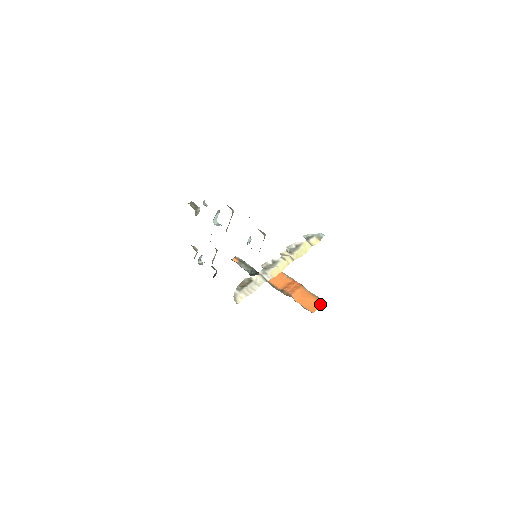
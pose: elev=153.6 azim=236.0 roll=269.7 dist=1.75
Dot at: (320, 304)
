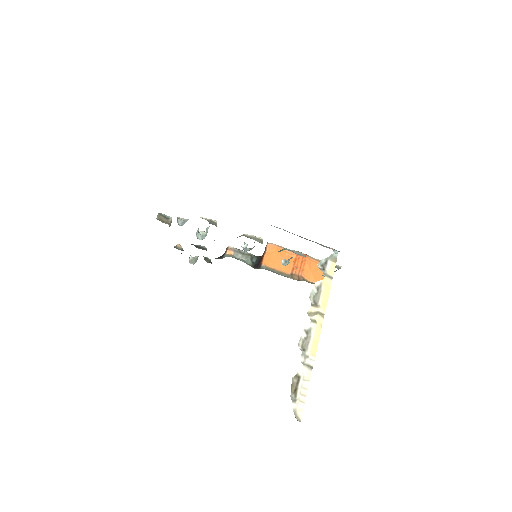
Dot at: occluded
